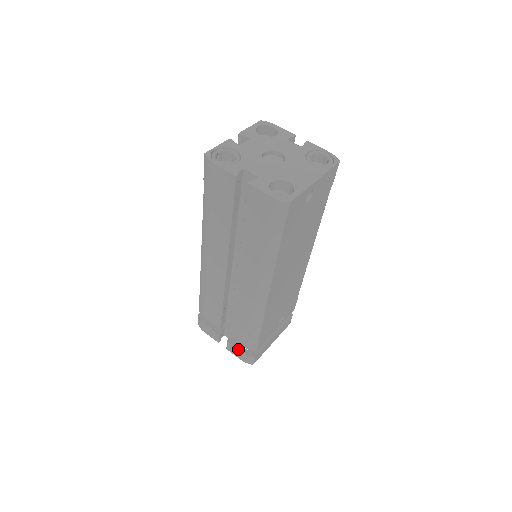
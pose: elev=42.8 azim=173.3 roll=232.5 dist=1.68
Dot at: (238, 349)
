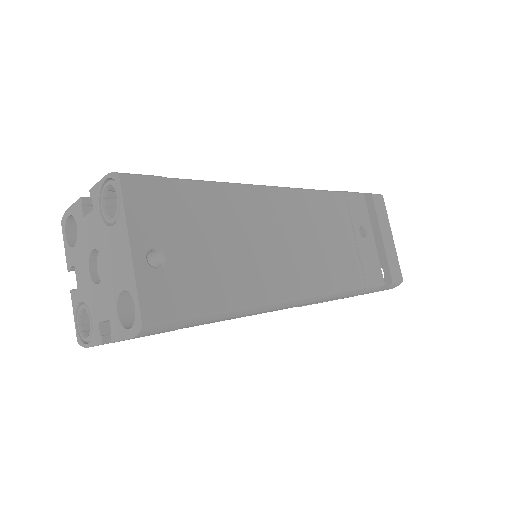
Dot at: occluded
